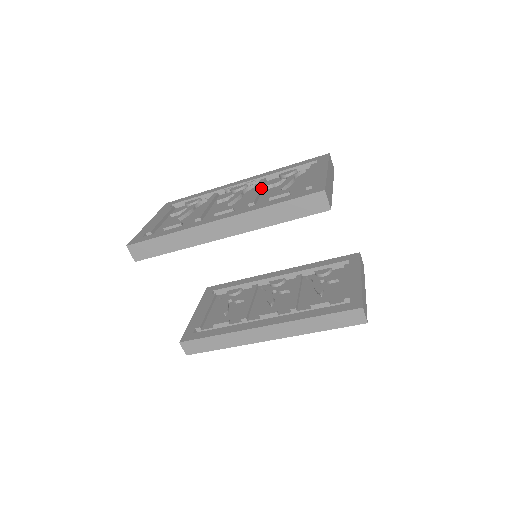
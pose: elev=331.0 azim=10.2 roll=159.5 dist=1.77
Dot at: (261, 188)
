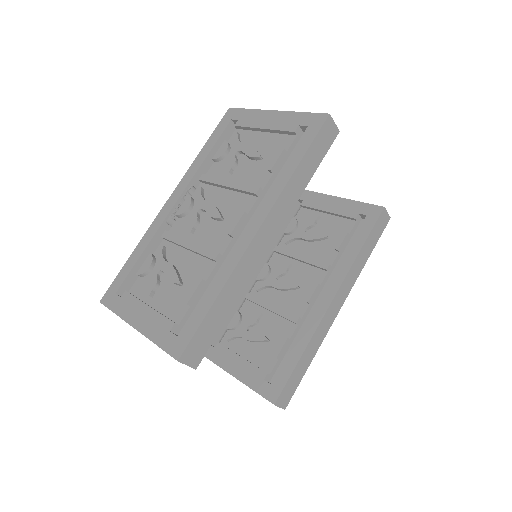
Dot at: (225, 180)
